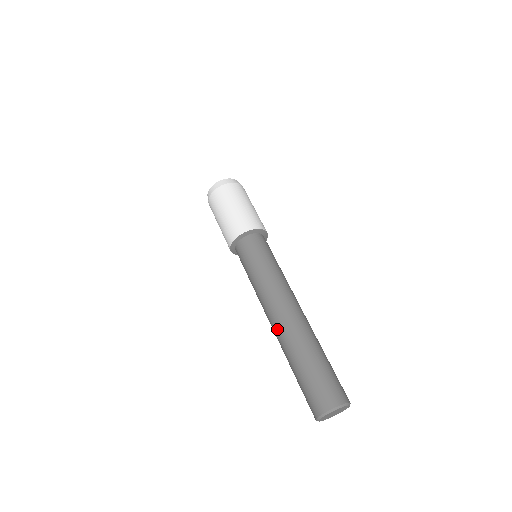
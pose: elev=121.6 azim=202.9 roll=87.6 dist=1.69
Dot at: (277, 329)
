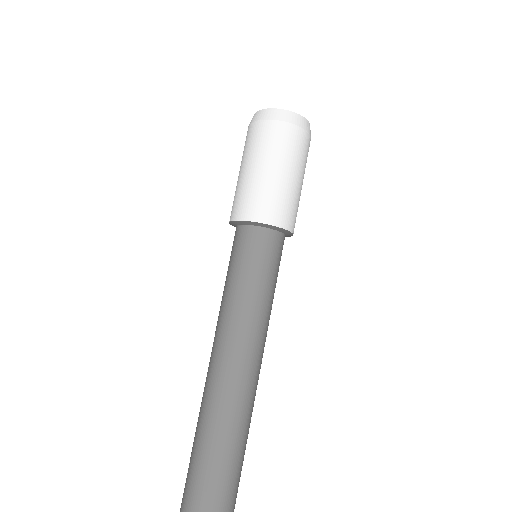
Dot at: (214, 386)
